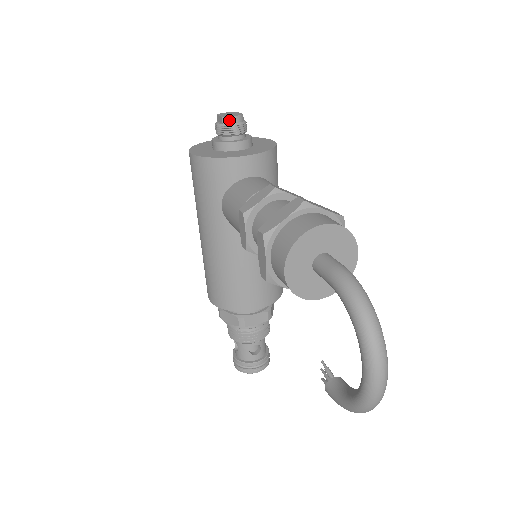
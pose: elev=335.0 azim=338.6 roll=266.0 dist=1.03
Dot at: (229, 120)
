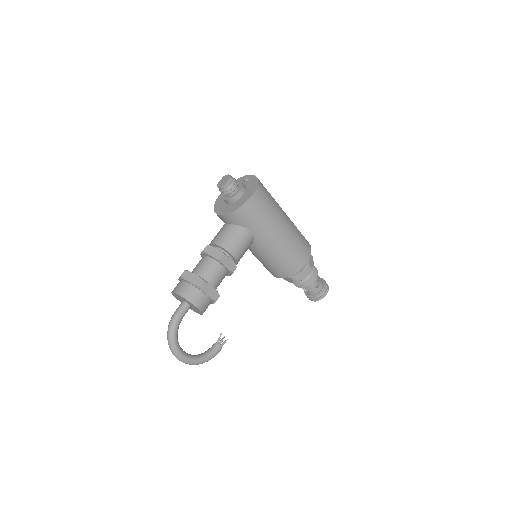
Dot at: occluded
